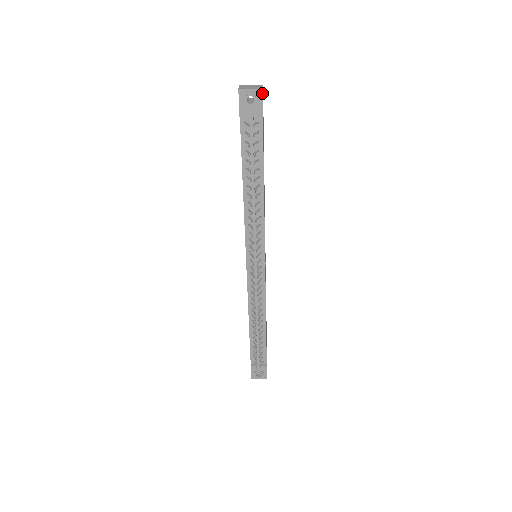
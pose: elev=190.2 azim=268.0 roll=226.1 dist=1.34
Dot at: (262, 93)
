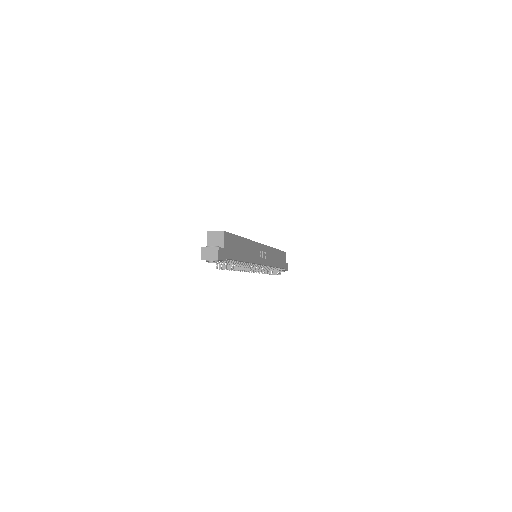
Dot at: occluded
